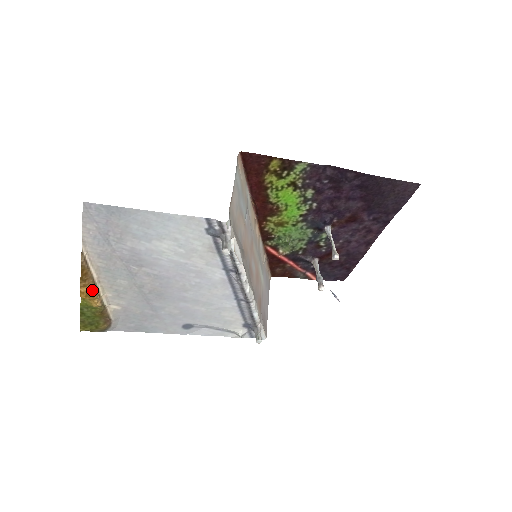
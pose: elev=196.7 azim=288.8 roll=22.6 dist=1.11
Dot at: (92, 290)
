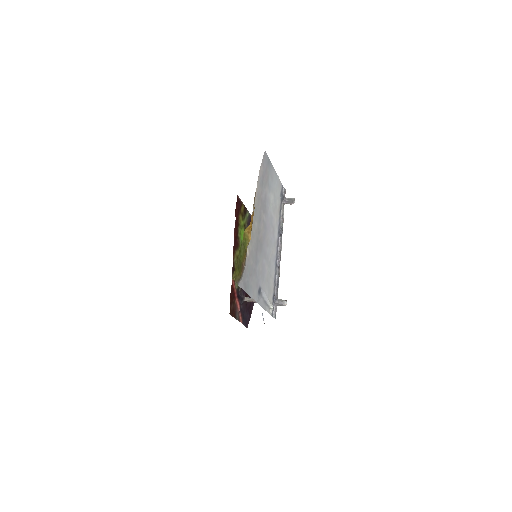
Dot at: (252, 222)
